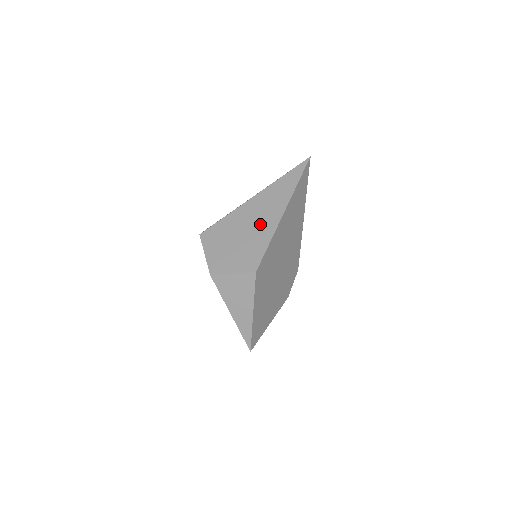
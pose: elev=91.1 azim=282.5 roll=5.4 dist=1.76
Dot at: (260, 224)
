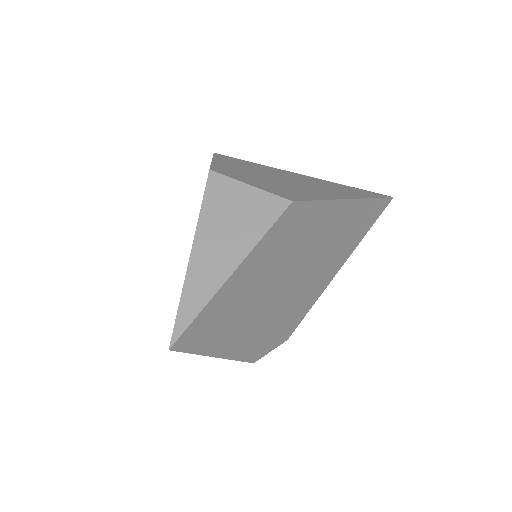
Dot at: (313, 187)
